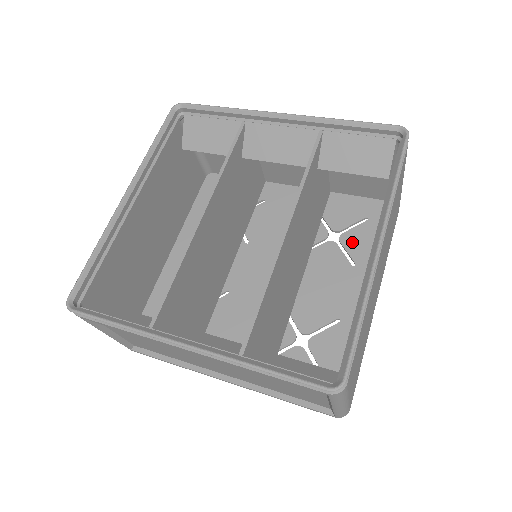
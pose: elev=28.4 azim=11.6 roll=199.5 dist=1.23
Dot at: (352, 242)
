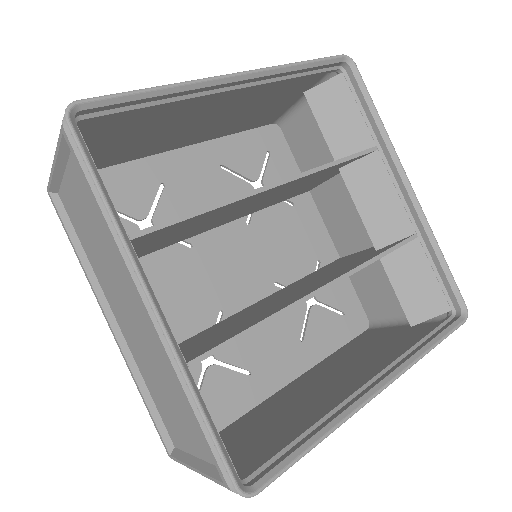
Dot at: (318, 320)
